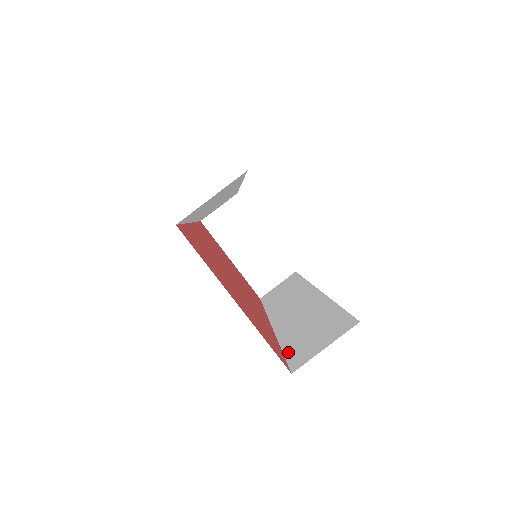
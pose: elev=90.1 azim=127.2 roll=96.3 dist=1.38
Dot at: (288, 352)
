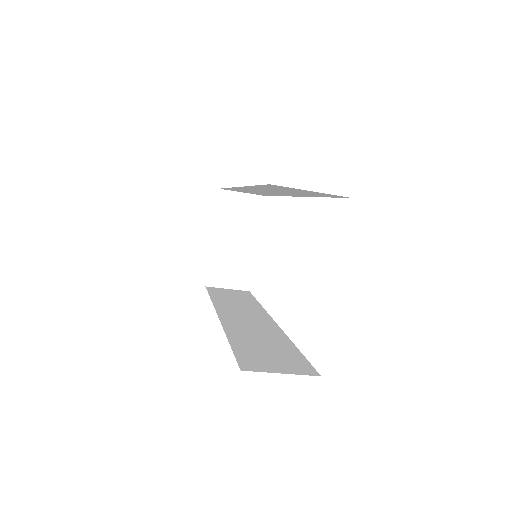
Dot at: (238, 350)
